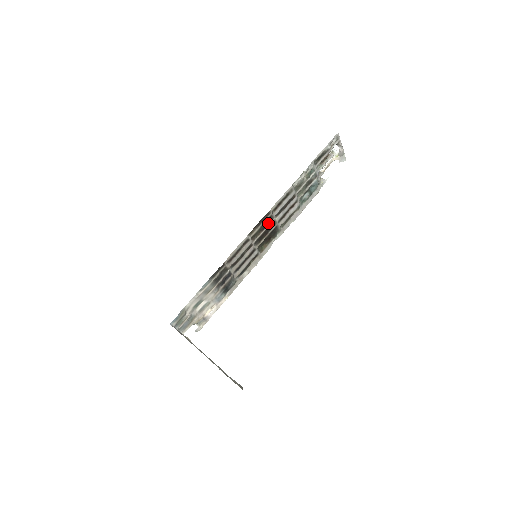
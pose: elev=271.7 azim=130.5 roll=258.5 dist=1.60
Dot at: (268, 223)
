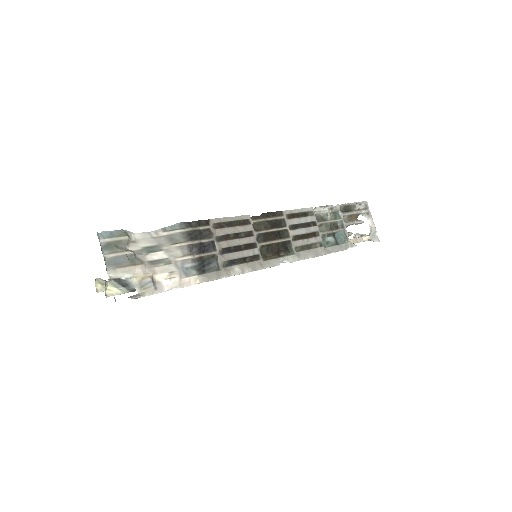
Dot at: (278, 227)
